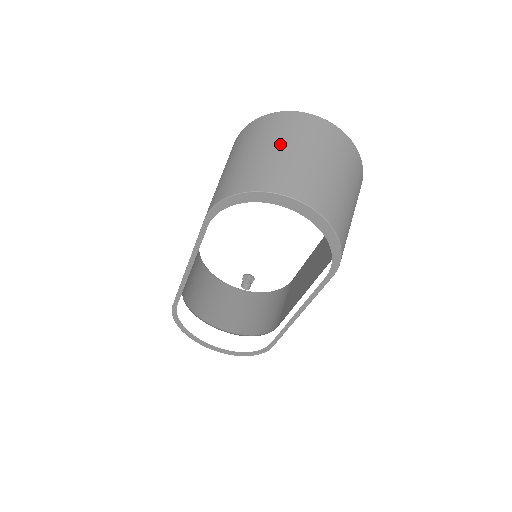
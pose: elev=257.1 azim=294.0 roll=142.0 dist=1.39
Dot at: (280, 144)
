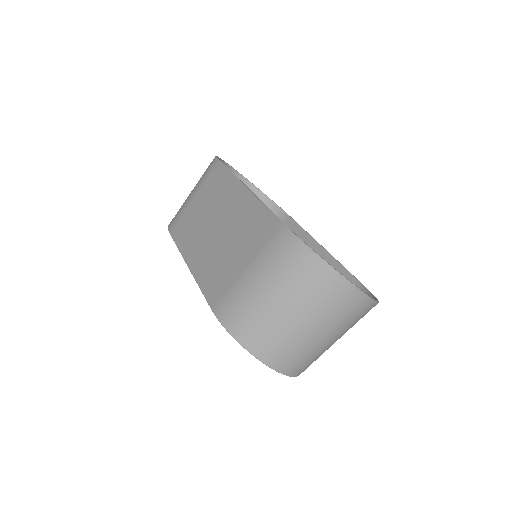
Dot at: (305, 317)
